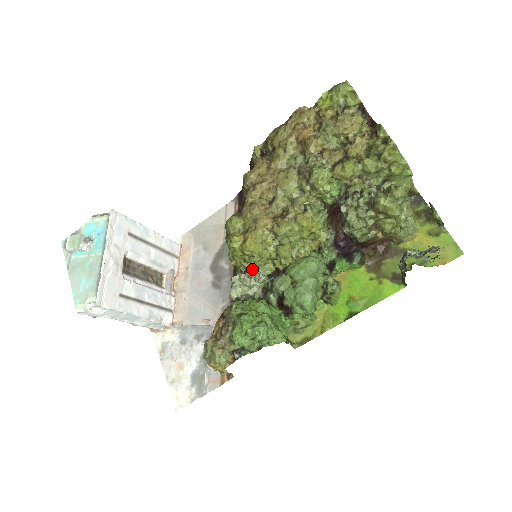
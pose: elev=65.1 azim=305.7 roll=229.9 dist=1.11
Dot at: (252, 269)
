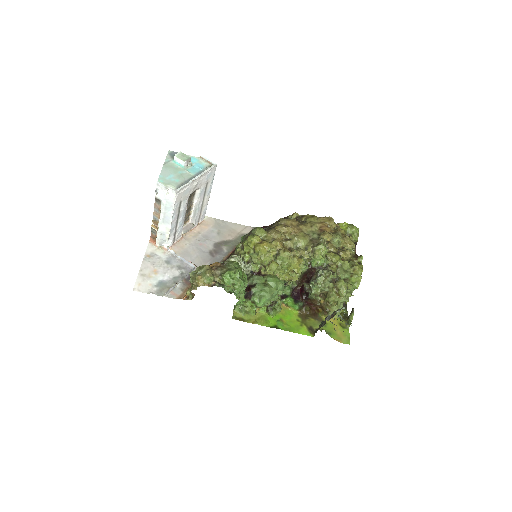
Dot at: (246, 261)
